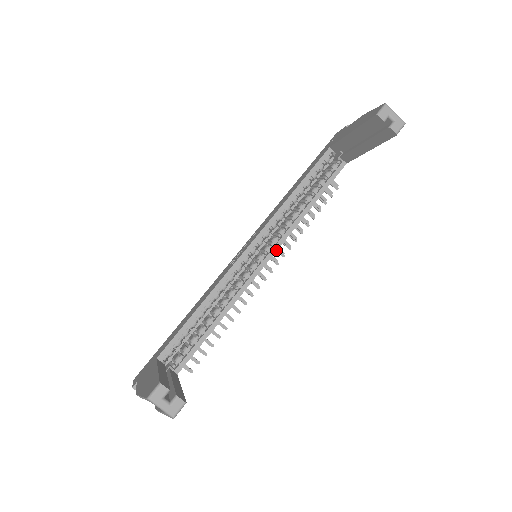
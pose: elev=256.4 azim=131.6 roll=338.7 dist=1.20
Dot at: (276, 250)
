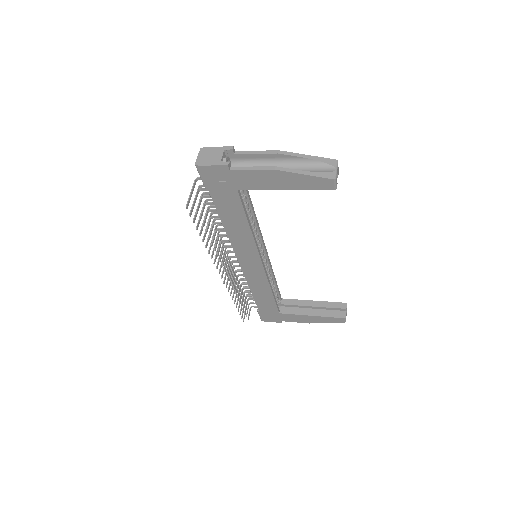
Dot at: (265, 270)
